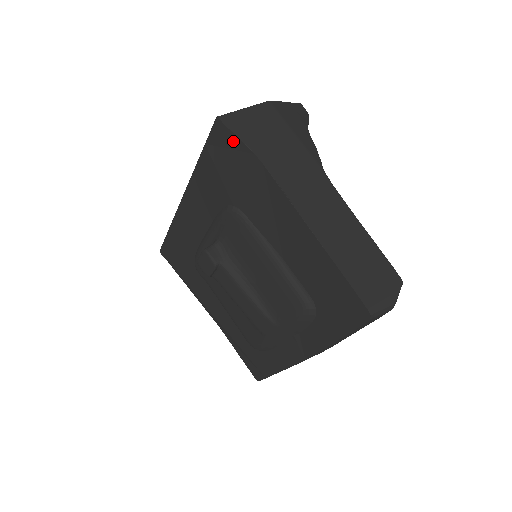
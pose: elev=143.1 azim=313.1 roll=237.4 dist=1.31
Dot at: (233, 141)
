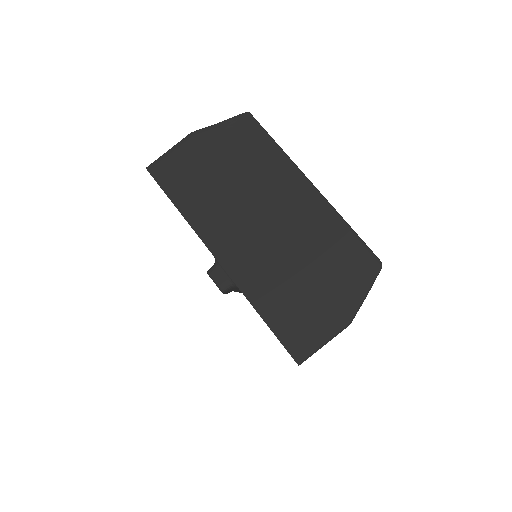
Dot at: occluded
